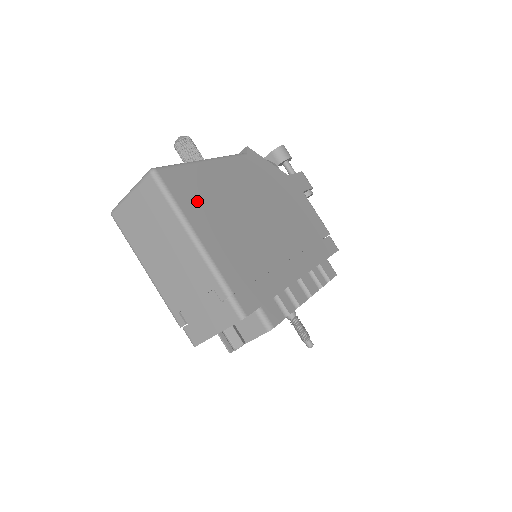
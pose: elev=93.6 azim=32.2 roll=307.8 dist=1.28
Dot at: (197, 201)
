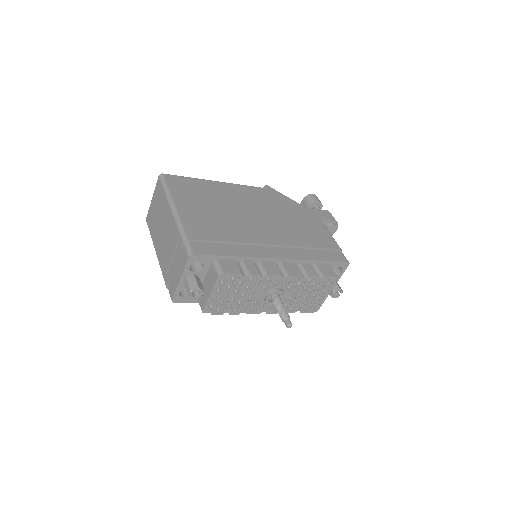
Dot at: (189, 193)
